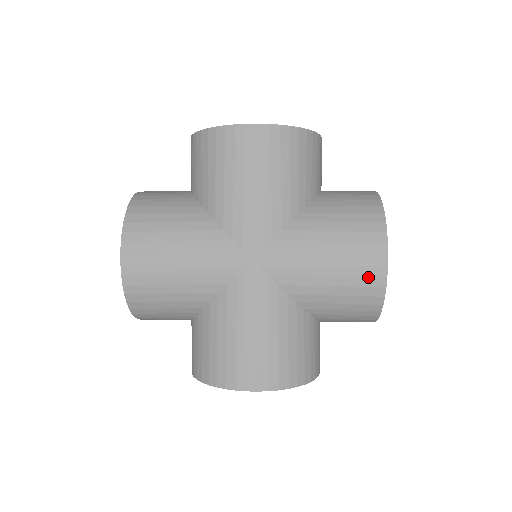
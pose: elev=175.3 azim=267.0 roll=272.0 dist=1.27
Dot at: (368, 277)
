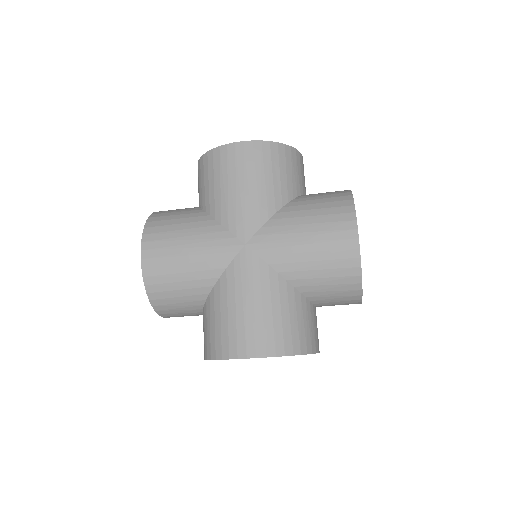
Dot at: (343, 250)
